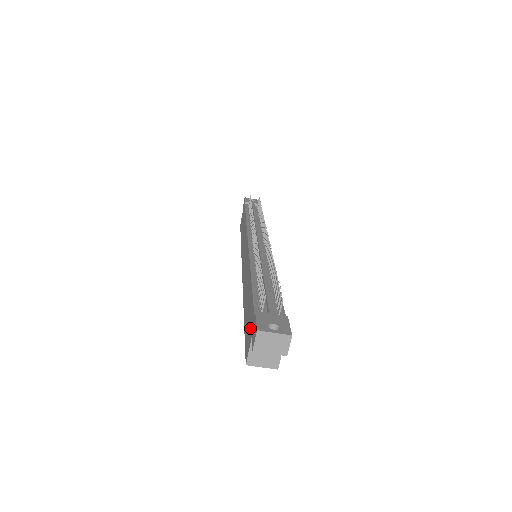
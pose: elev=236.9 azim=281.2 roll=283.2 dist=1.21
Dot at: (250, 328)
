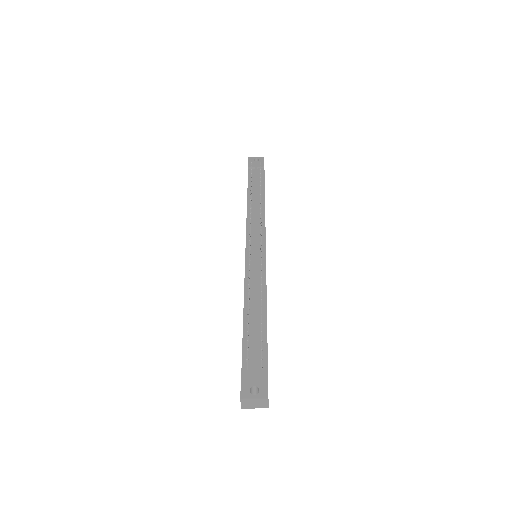
Dot at: occluded
